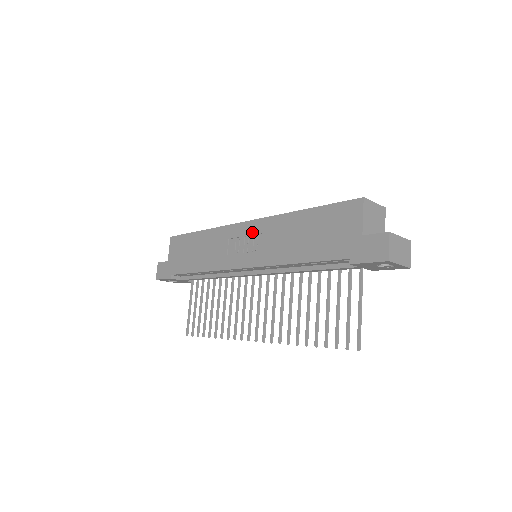
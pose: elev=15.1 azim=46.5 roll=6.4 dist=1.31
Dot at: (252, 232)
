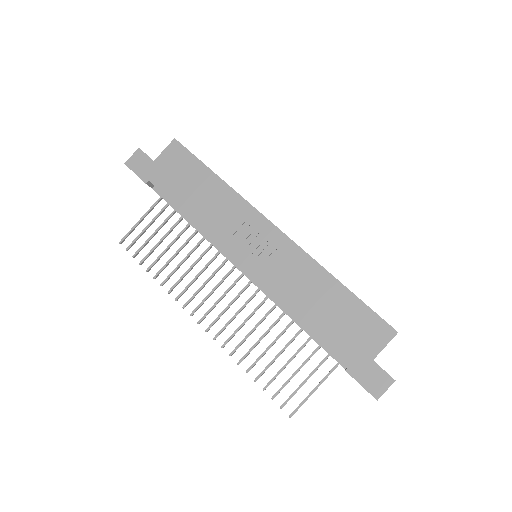
Dot at: (276, 244)
